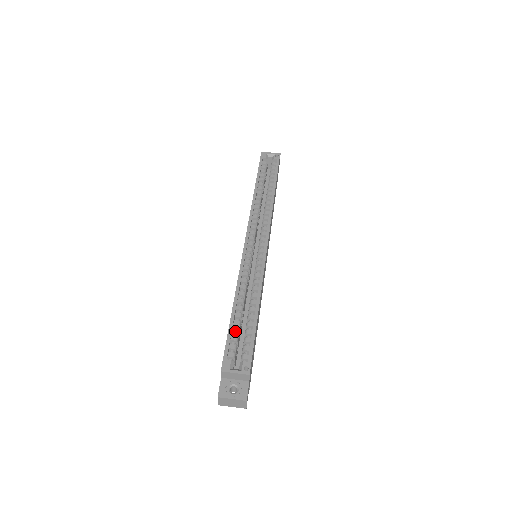
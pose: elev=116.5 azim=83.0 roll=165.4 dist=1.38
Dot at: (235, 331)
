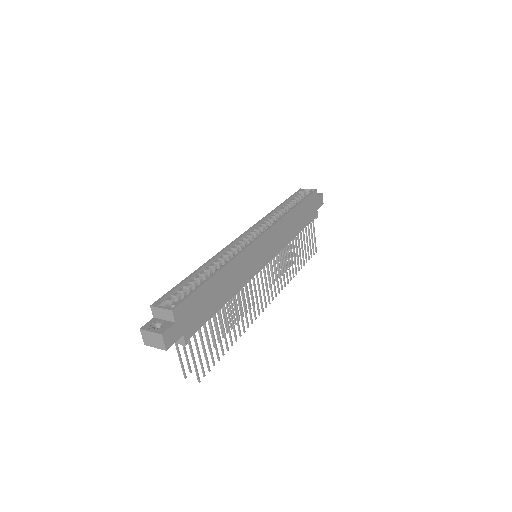
Dot at: (186, 285)
